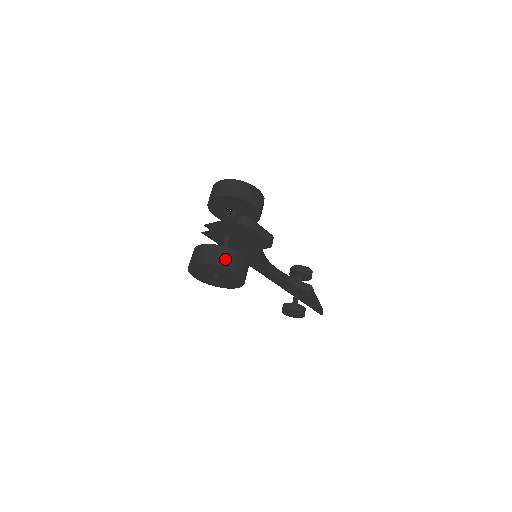
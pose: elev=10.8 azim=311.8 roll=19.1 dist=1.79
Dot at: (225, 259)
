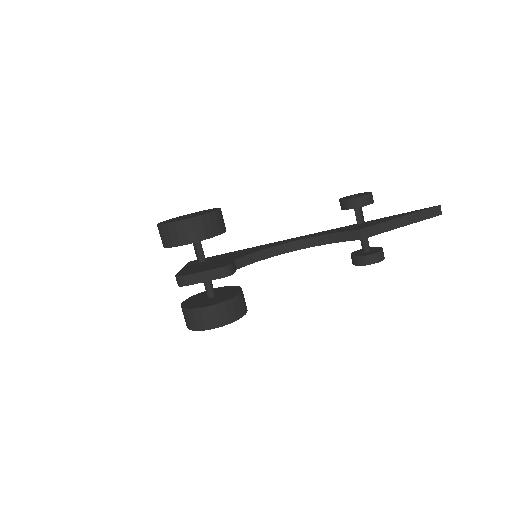
Dot at: (193, 322)
